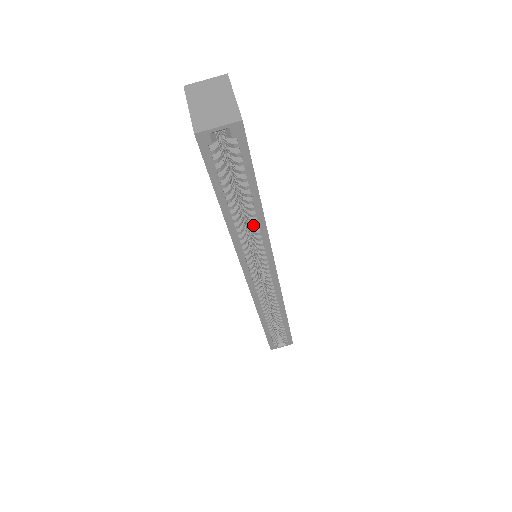
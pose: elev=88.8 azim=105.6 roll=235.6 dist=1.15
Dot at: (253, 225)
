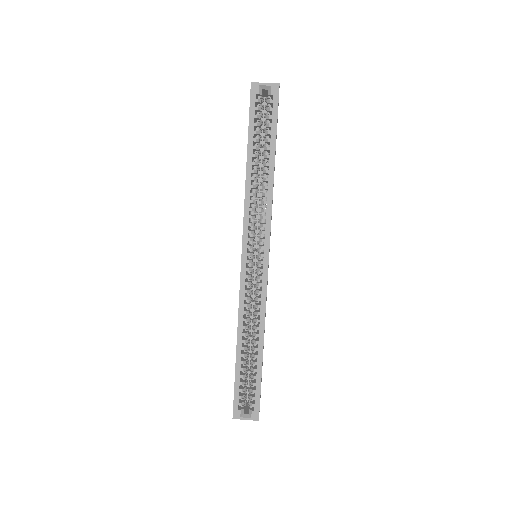
Dot at: (264, 186)
